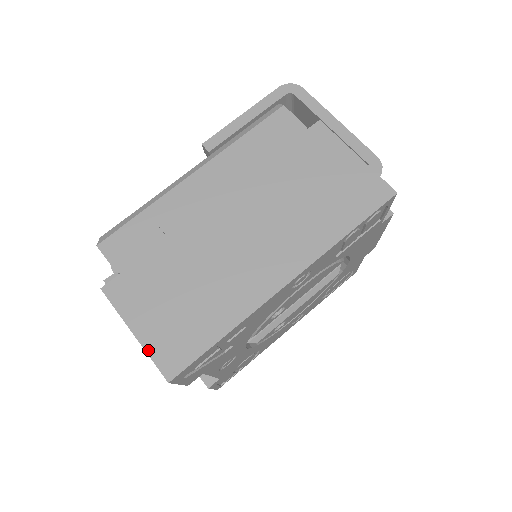
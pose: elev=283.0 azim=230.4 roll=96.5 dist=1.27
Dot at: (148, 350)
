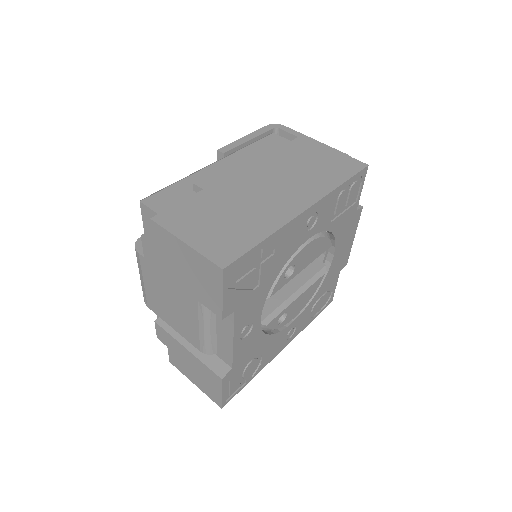
Dot at: (200, 251)
